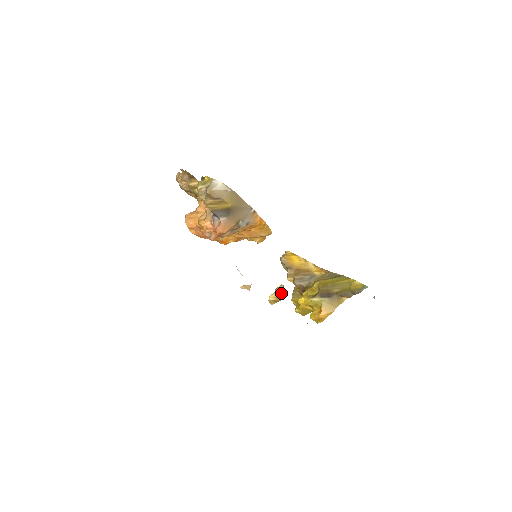
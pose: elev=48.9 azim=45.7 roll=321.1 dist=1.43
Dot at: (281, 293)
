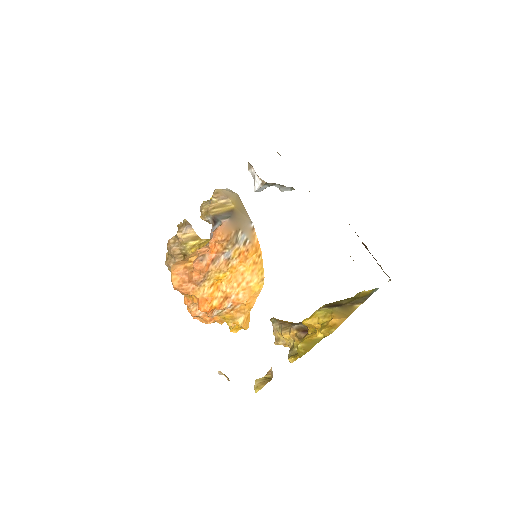
Dot at: (270, 375)
